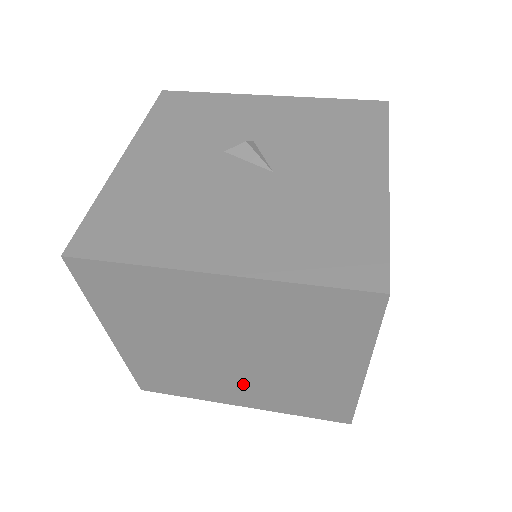
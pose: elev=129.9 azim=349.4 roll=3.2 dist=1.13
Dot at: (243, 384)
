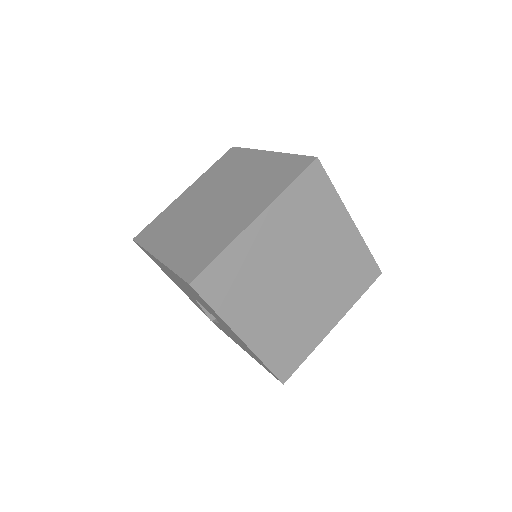
Dot at: (273, 311)
